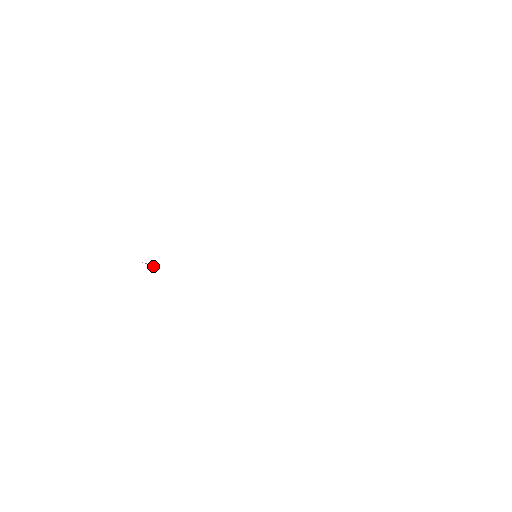
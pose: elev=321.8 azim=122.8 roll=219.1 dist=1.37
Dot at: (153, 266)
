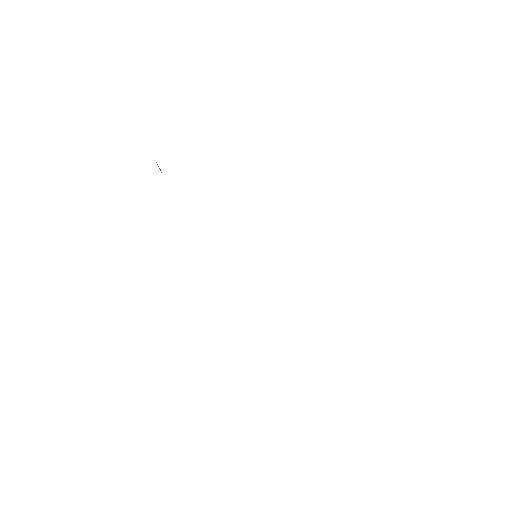
Dot at: occluded
